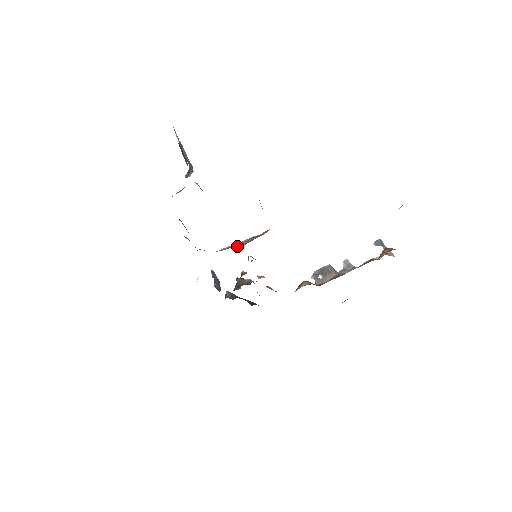
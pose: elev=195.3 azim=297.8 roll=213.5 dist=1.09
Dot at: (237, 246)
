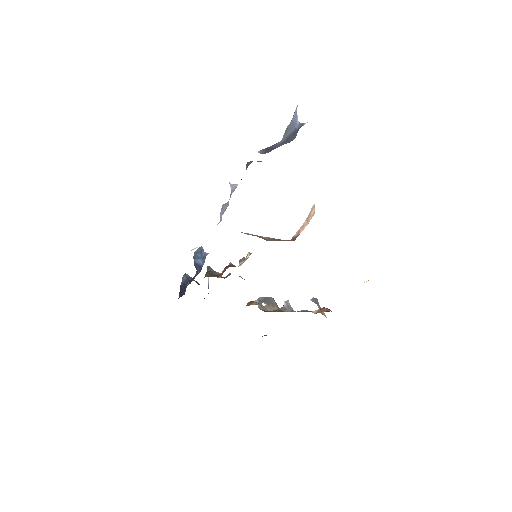
Dot at: (262, 238)
